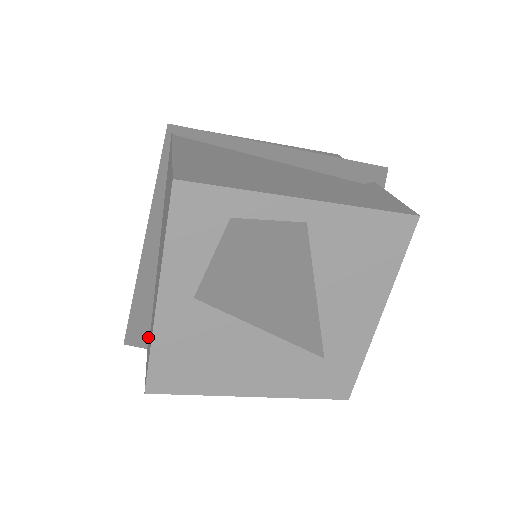
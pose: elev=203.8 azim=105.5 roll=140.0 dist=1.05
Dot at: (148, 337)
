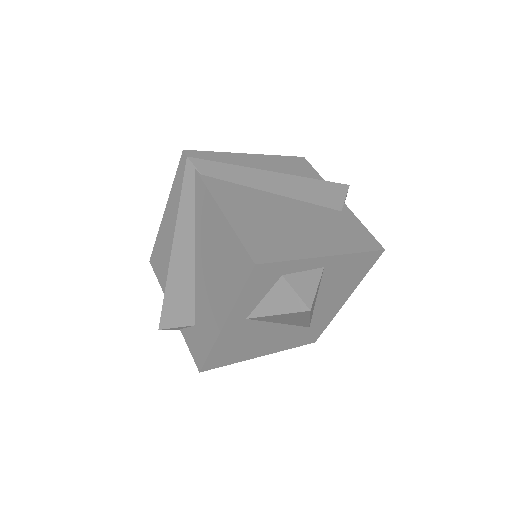
Dot at: (185, 327)
